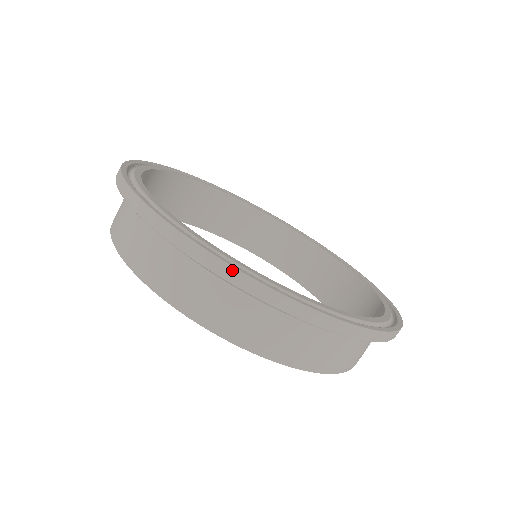
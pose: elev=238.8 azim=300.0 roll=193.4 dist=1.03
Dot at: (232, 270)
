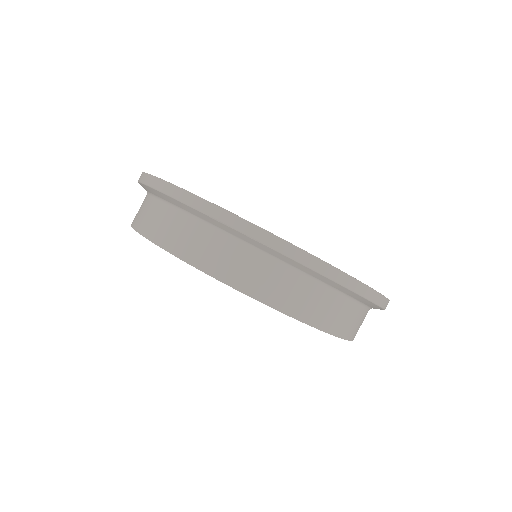
Dot at: (345, 276)
